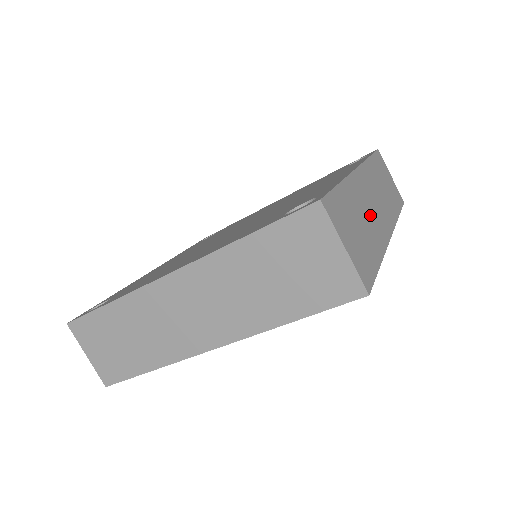
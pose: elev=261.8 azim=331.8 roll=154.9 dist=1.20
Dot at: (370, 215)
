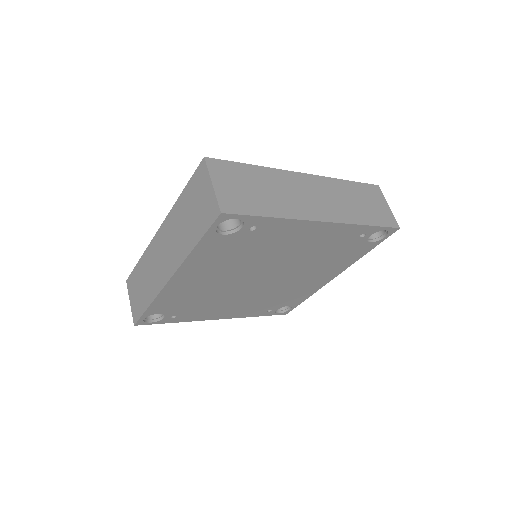
Dot at: occluded
